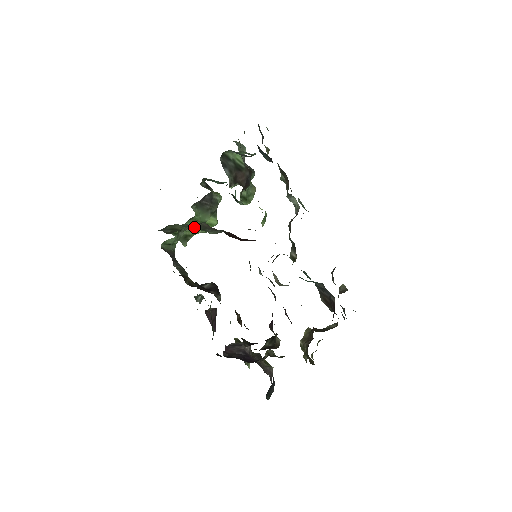
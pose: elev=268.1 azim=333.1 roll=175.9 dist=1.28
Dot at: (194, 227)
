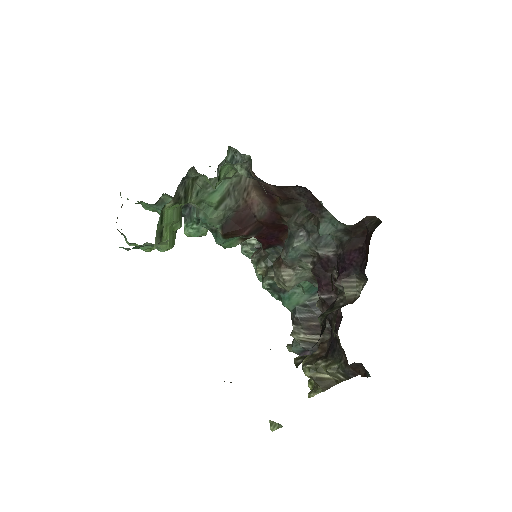
Dot at: (210, 196)
